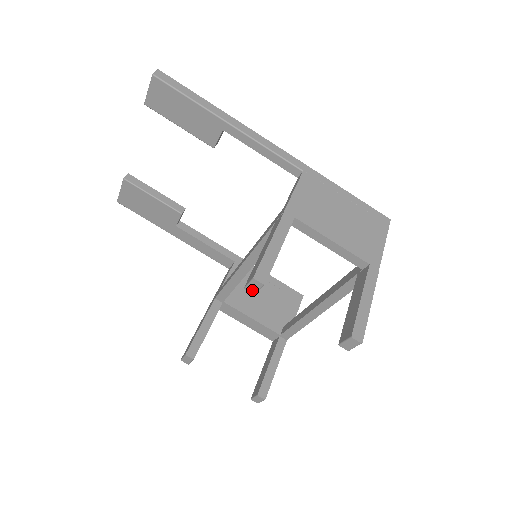
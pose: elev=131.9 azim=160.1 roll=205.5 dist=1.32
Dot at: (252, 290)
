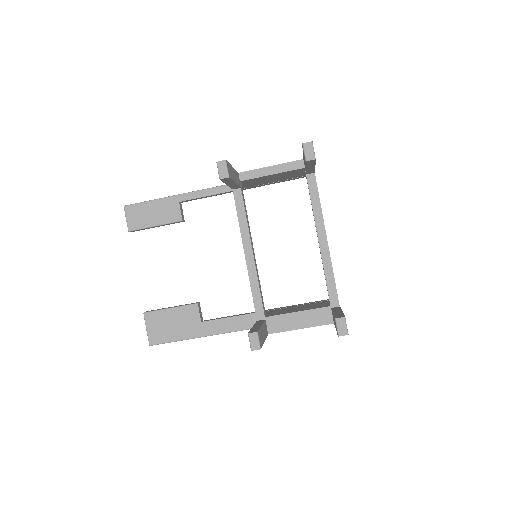
Dot at: (224, 174)
